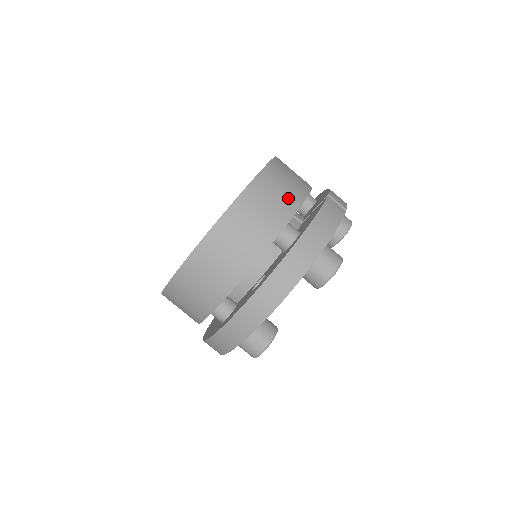
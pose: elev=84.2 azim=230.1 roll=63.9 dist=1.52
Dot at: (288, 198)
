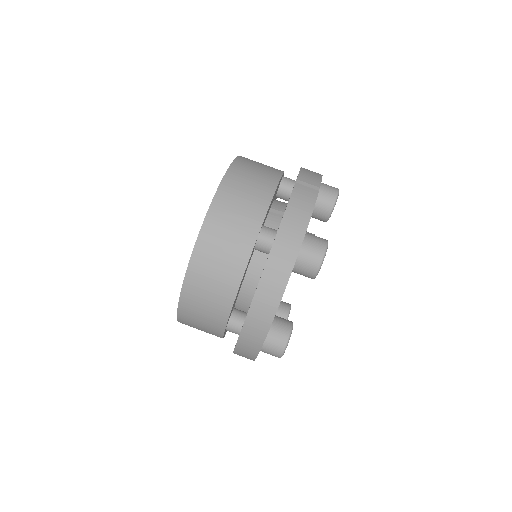
Dot at: (254, 202)
